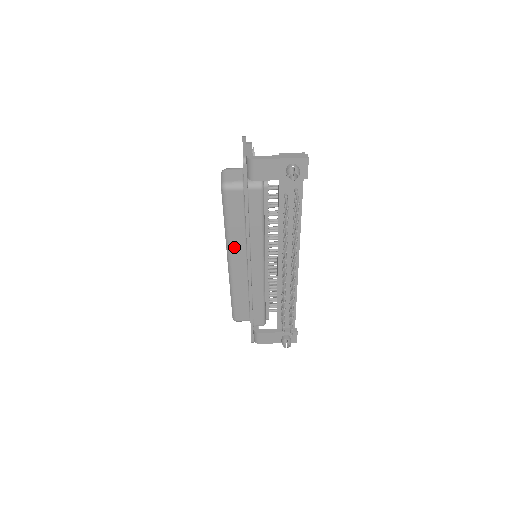
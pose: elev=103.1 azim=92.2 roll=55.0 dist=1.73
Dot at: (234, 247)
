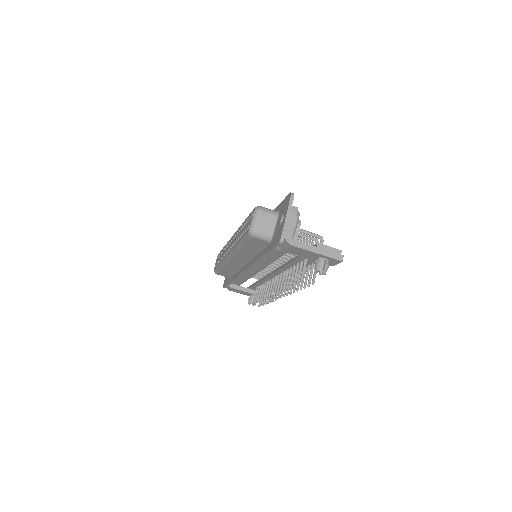
Dot at: (239, 255)
